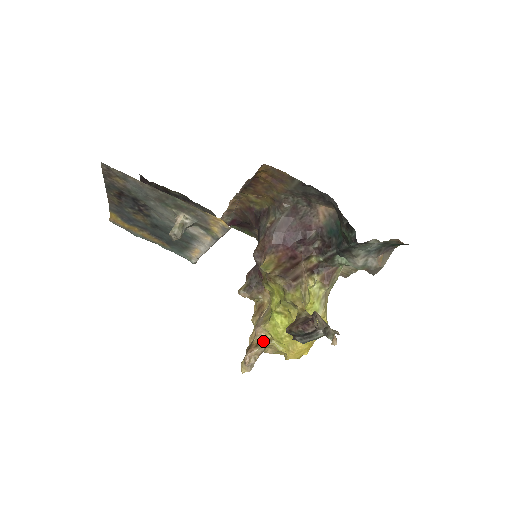
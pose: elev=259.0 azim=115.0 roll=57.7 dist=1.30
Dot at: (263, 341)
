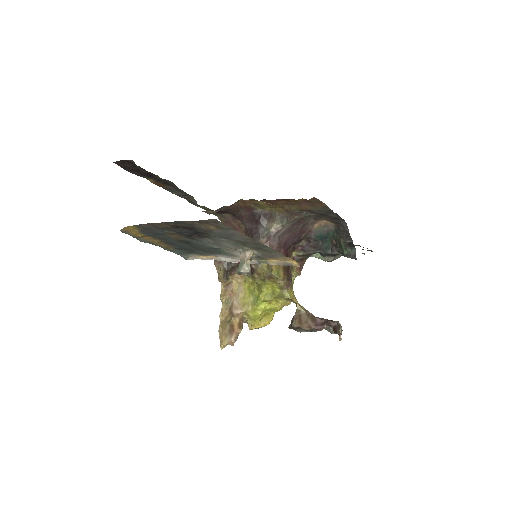
Dot at: (242, 321)
